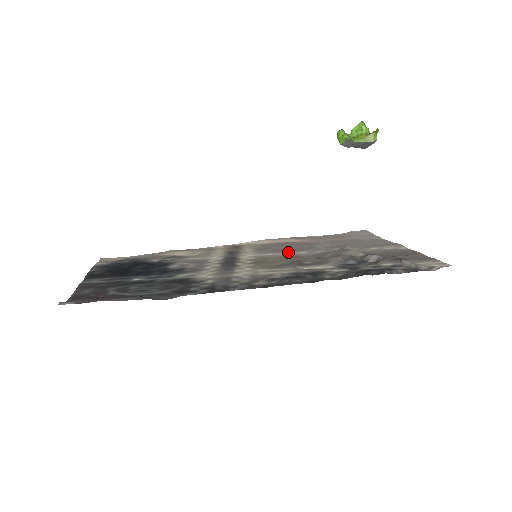
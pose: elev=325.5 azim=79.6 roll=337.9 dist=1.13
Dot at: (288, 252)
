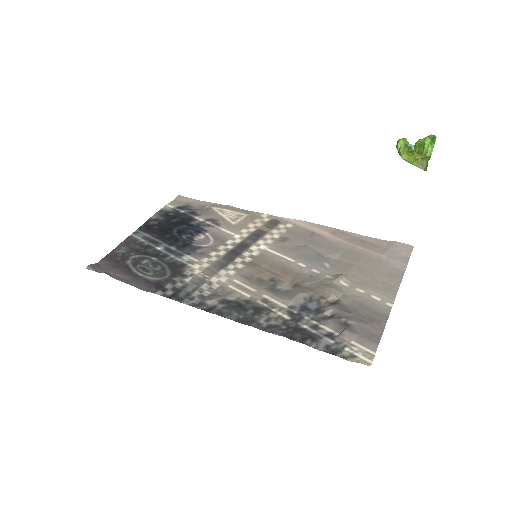
Dot at: (293, 257)
